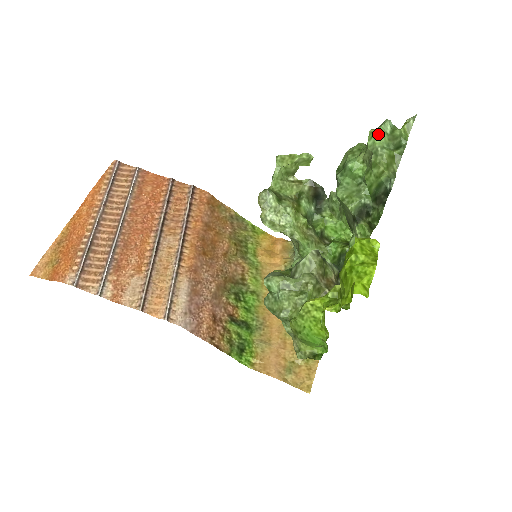
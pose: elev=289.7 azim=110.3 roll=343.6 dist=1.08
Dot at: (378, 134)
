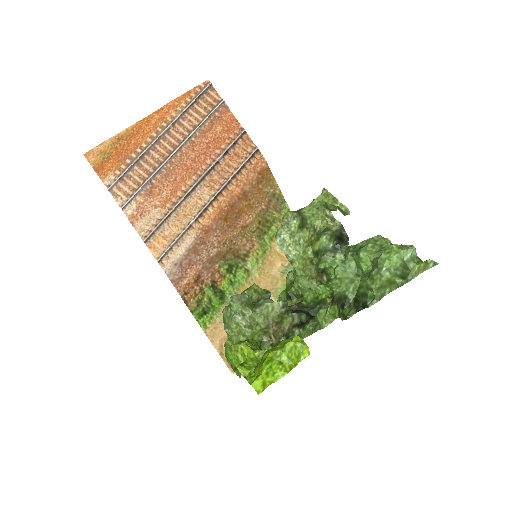
Dot at: (393, 256)
